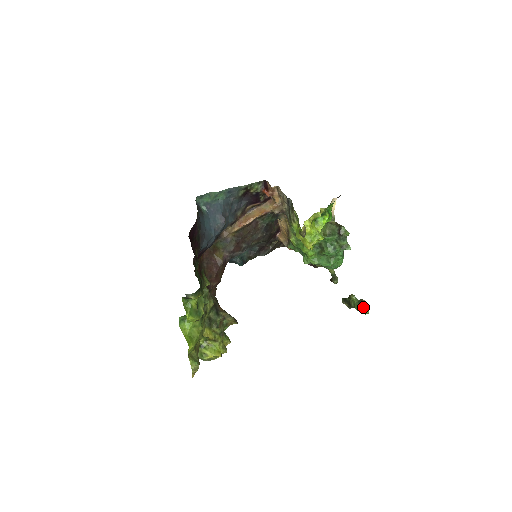
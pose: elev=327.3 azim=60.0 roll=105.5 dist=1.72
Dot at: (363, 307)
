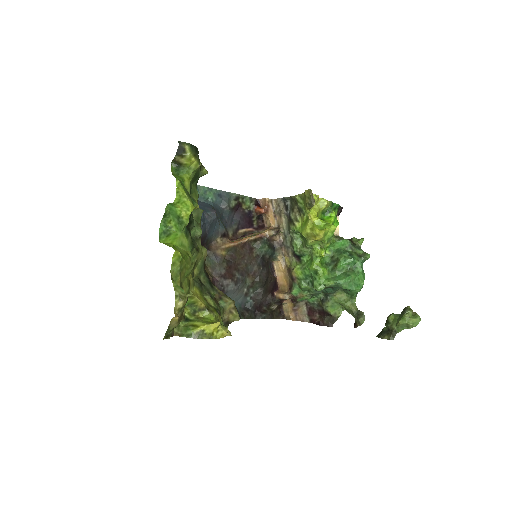
Dot at: (410, 313)
